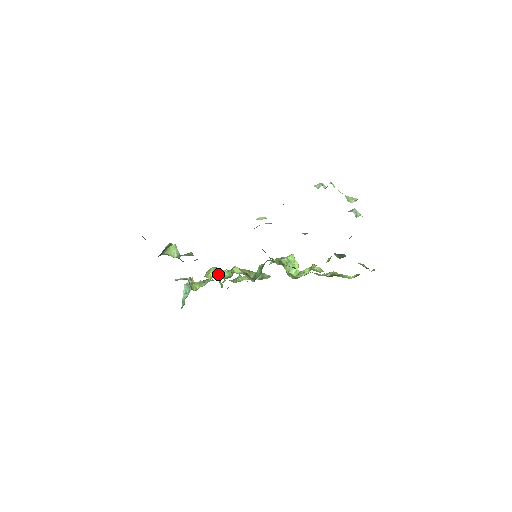
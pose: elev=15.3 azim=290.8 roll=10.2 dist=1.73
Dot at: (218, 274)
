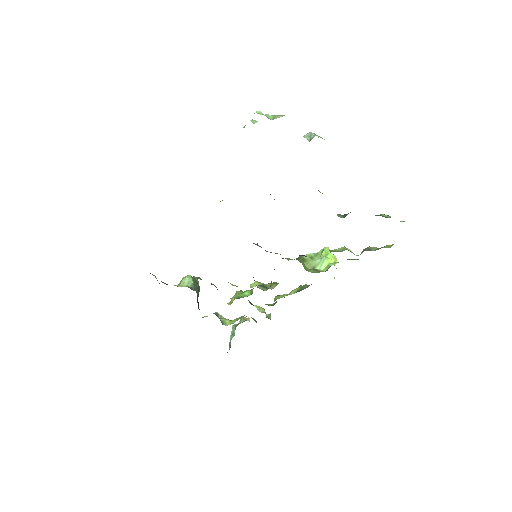
Dot at: occluded
